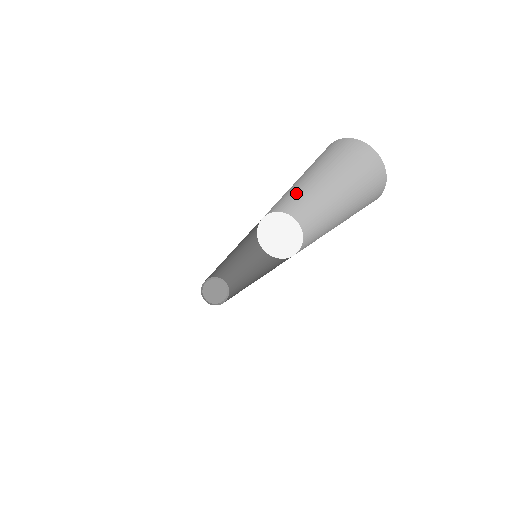
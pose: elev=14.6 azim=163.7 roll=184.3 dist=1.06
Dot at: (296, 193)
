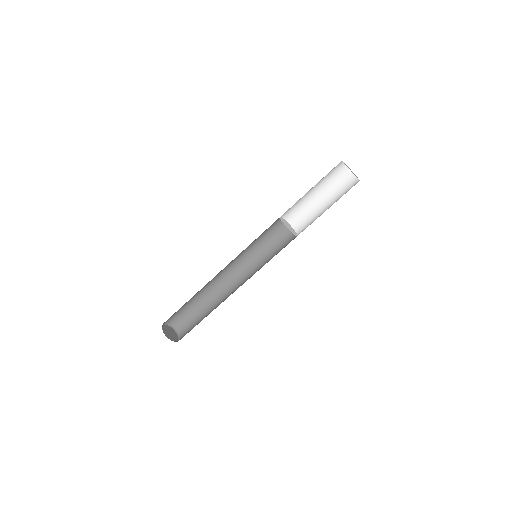
Dot at: (300, 199)
